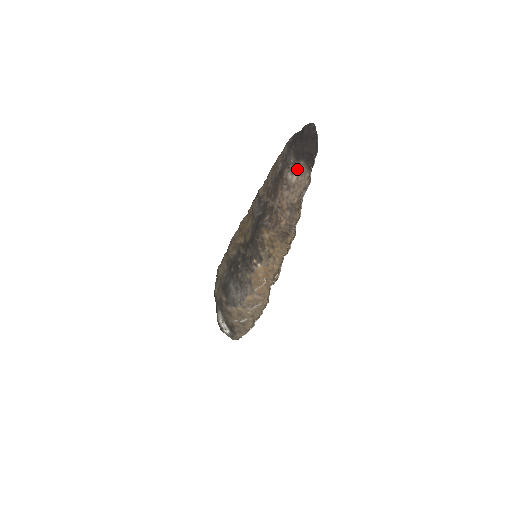
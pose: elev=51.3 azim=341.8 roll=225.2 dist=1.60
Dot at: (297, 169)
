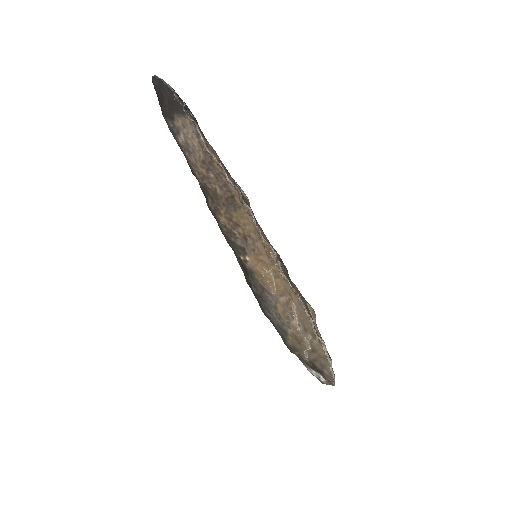
Dot at: (178, 127)
